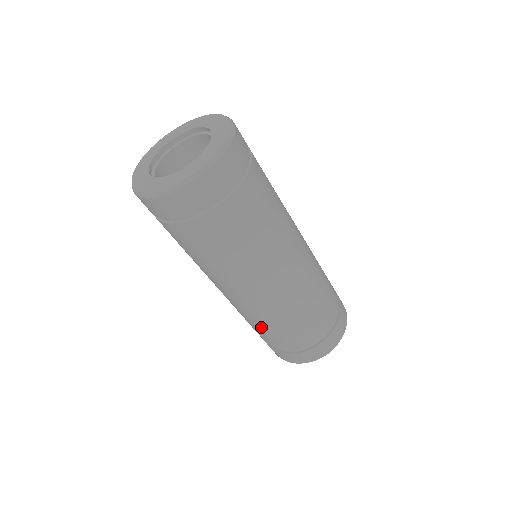
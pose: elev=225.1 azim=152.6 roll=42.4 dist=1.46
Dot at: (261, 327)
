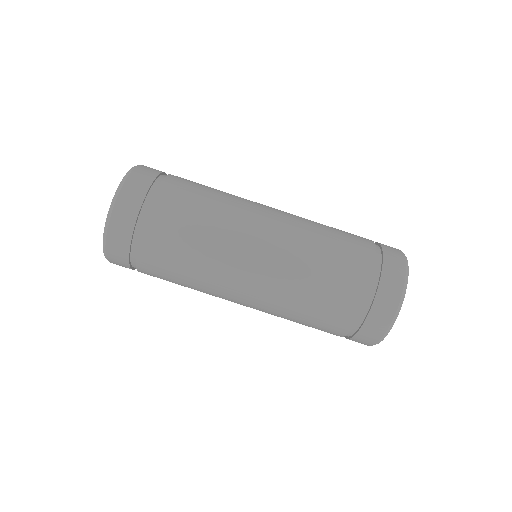
Dot at: (302, 312)
